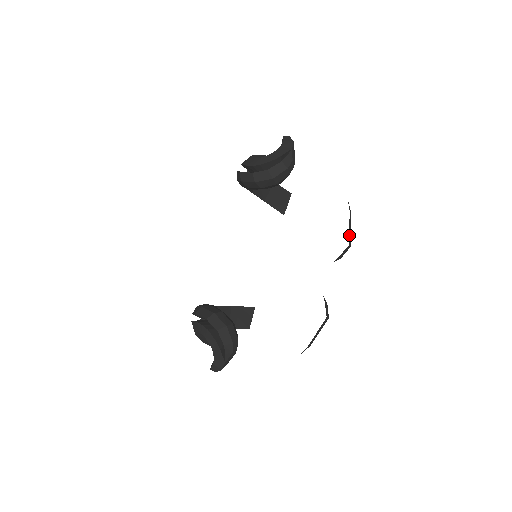
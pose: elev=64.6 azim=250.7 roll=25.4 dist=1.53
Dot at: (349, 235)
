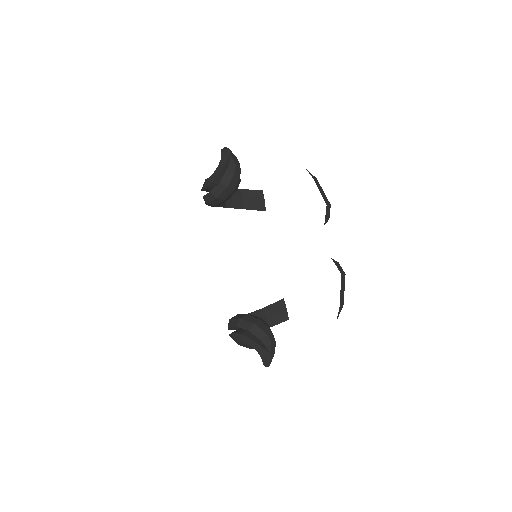
Dot at: (323, 197)
